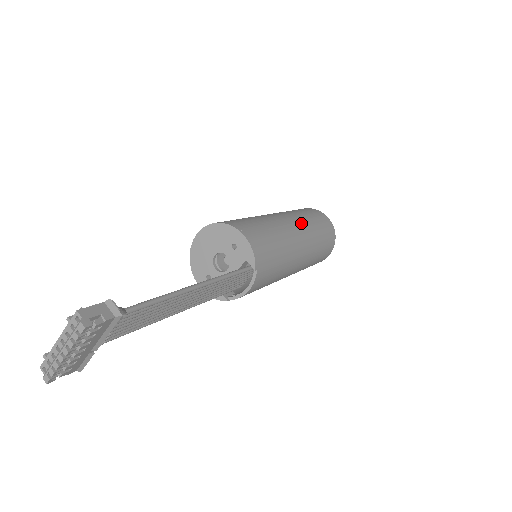
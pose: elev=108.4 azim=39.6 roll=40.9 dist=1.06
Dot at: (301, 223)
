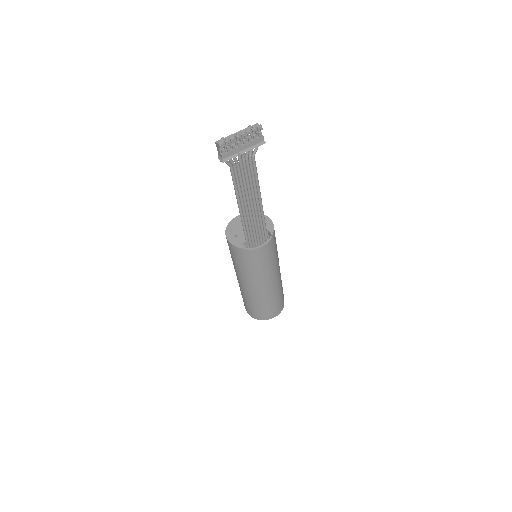
Dot at: occluded
